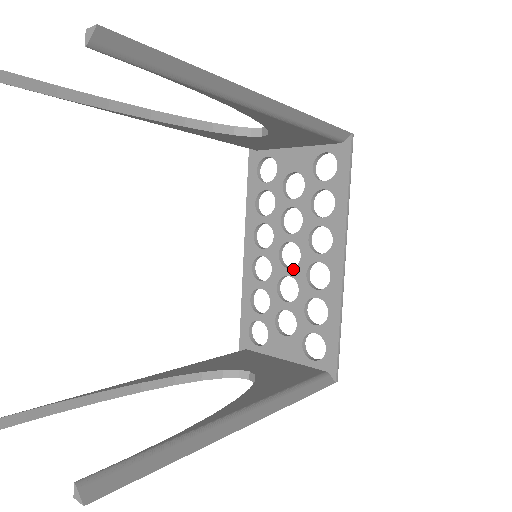
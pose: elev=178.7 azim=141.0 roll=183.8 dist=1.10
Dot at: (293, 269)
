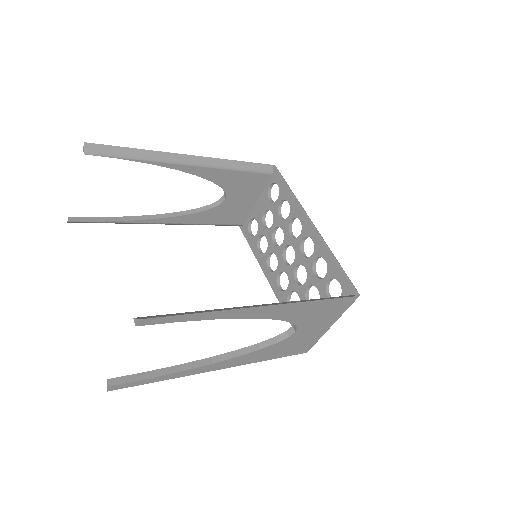
Dot at: (295, 260)
